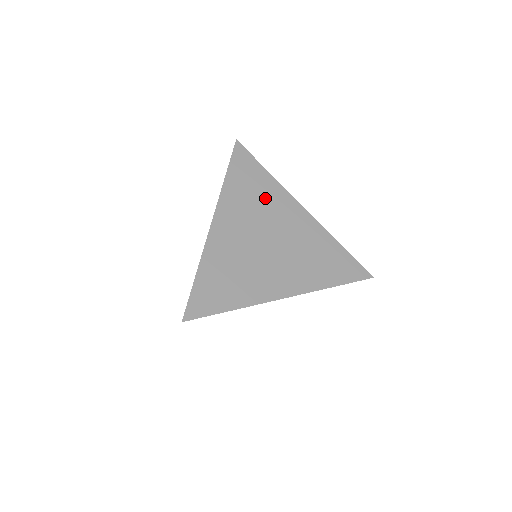
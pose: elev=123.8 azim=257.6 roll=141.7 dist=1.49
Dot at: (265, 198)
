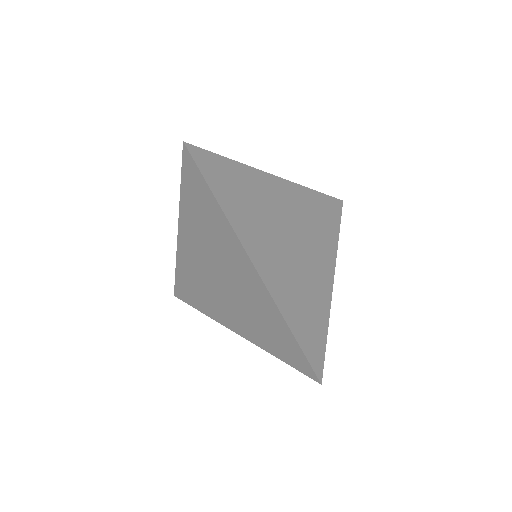
Dot at: (320, 232)
